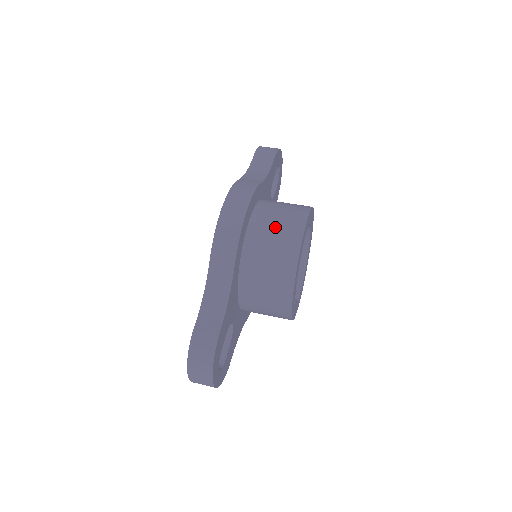
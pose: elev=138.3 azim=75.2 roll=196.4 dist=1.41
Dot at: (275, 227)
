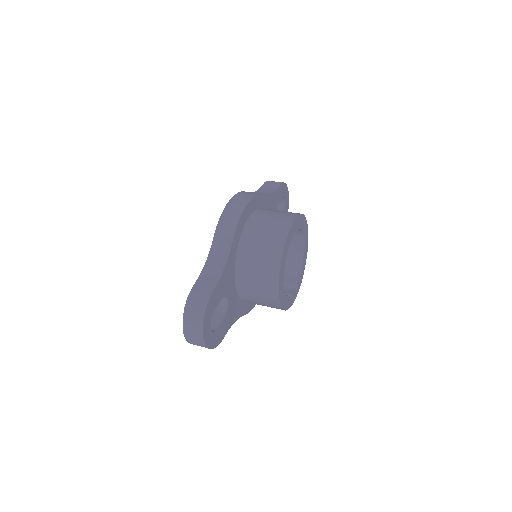
Dot at: (270, 220)
